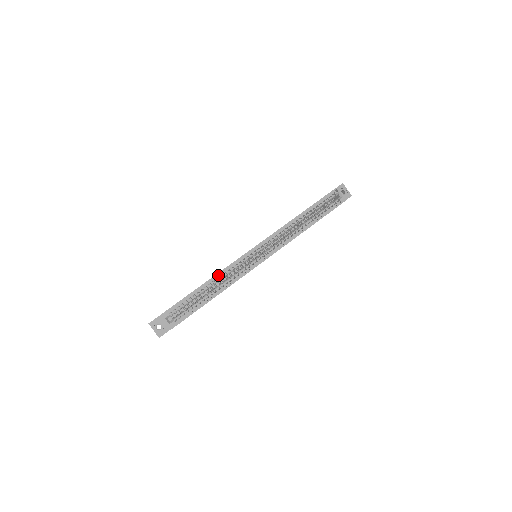
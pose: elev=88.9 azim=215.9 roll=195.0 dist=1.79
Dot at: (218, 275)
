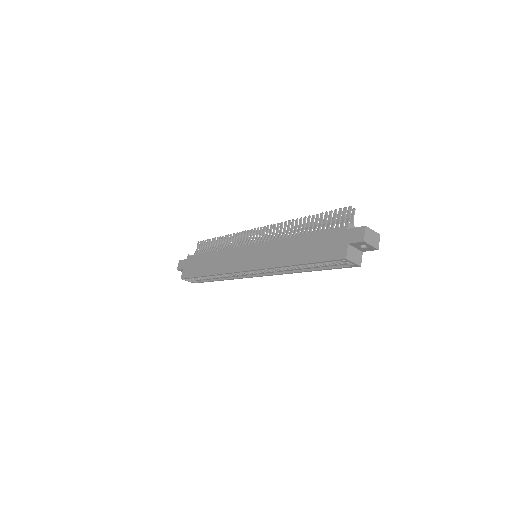
Dot at: (217, 273)
